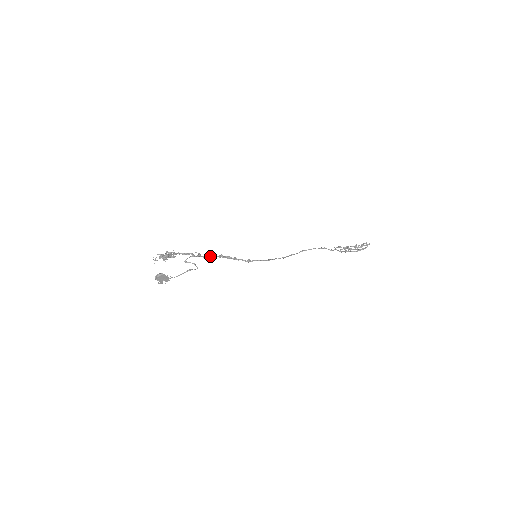
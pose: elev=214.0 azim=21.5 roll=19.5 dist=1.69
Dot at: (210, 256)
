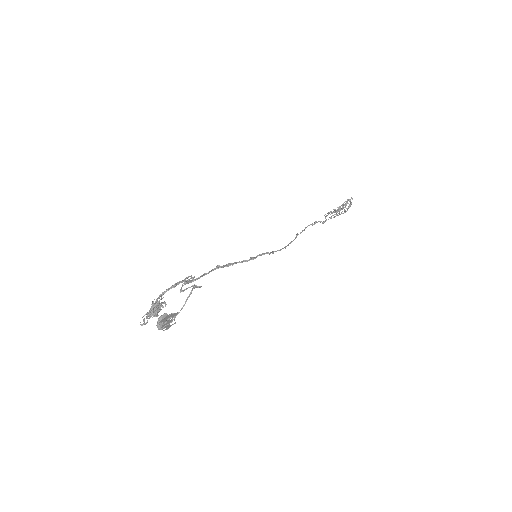
Dot at: (206, 273)
